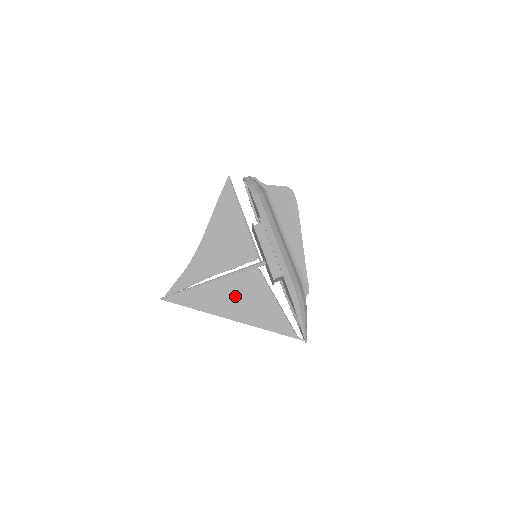
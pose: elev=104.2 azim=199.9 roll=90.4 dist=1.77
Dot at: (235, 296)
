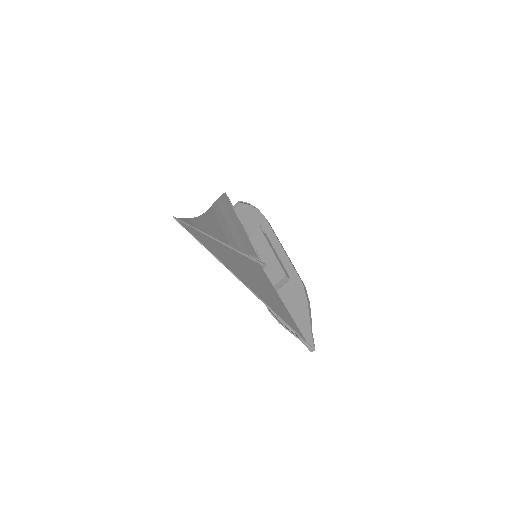
Dot at: (246, 270)
